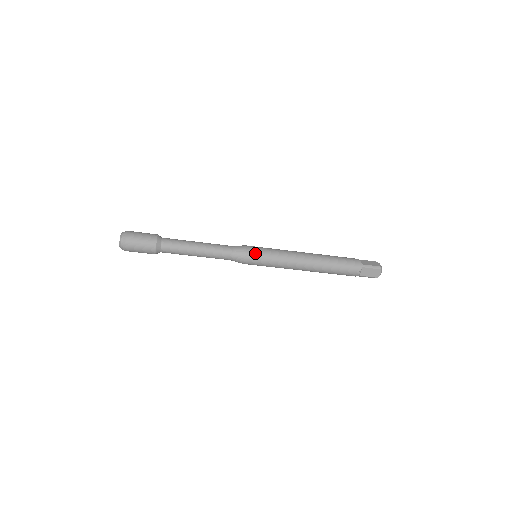
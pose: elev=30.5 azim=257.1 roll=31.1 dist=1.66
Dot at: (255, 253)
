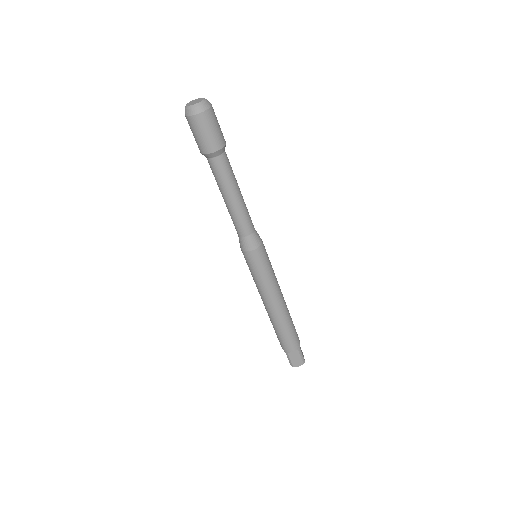
Dot at: (263, 255)
